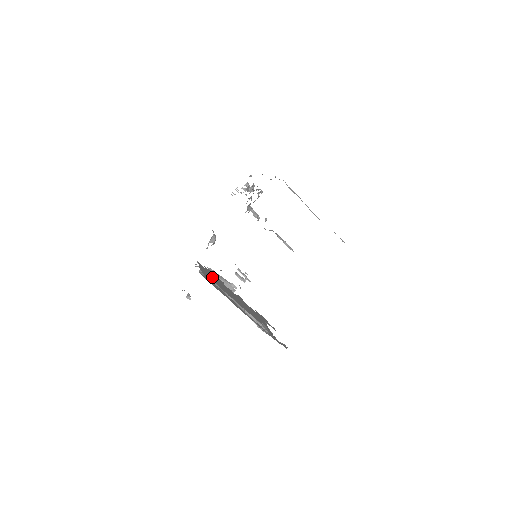
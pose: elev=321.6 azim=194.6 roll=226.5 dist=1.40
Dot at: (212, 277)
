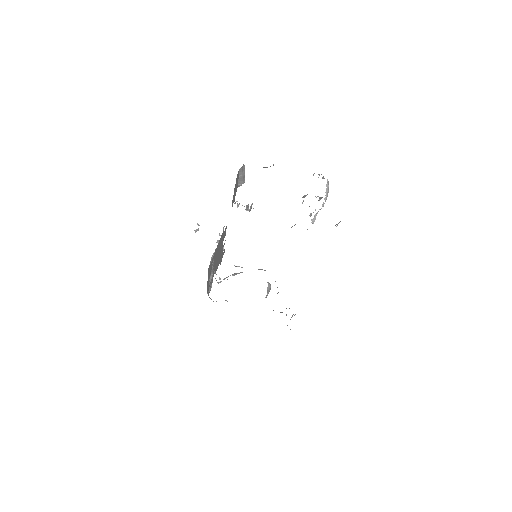
Dot at: (219, 246)
